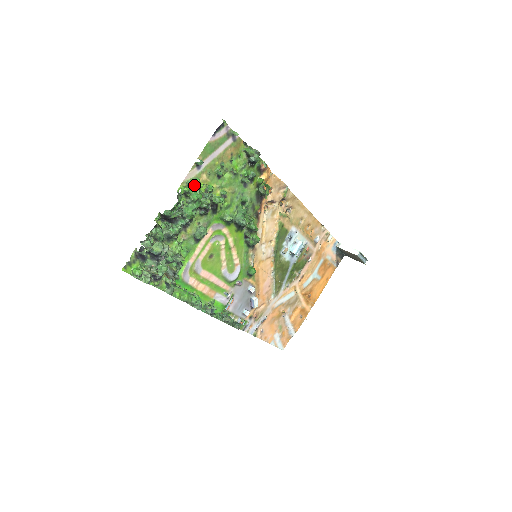
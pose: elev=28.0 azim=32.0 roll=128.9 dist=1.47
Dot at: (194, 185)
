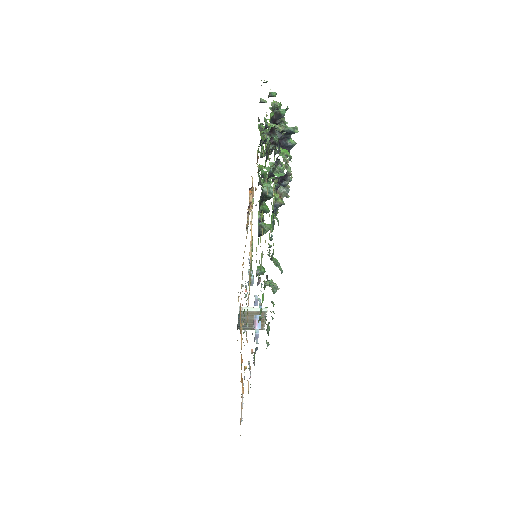
Dot at: occluded
